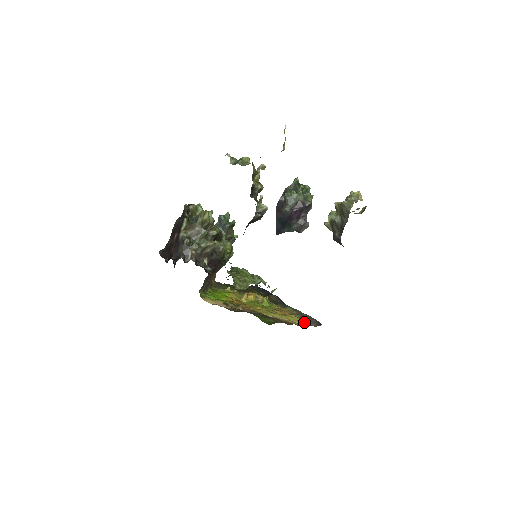
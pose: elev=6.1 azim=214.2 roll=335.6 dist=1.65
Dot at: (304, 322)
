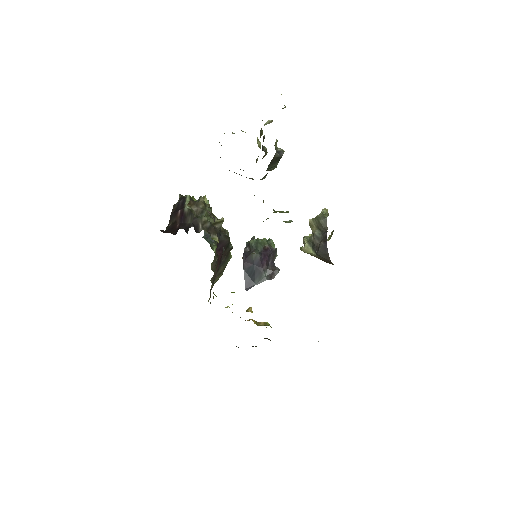
Dot at: occluded
